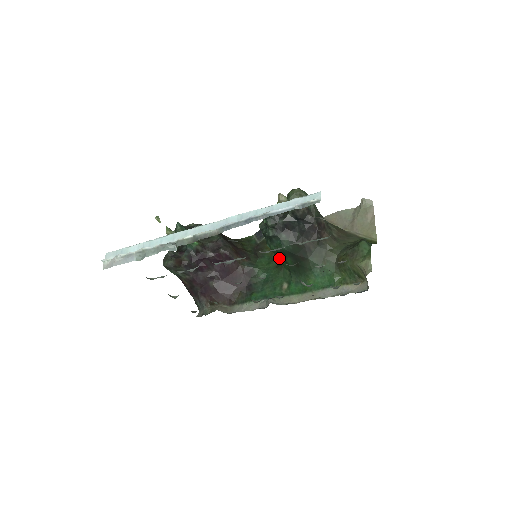
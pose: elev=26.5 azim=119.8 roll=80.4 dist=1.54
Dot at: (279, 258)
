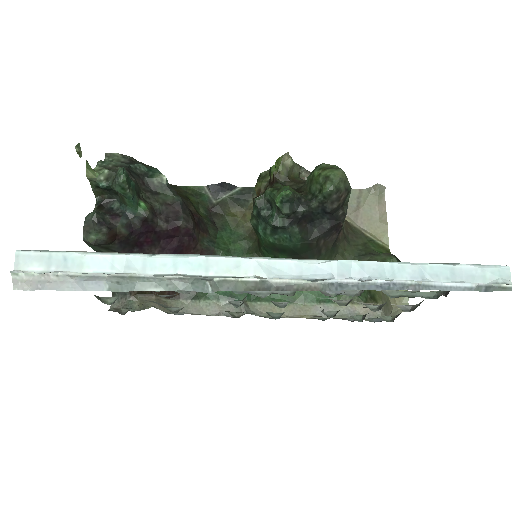
Dot at: (268, 250)
